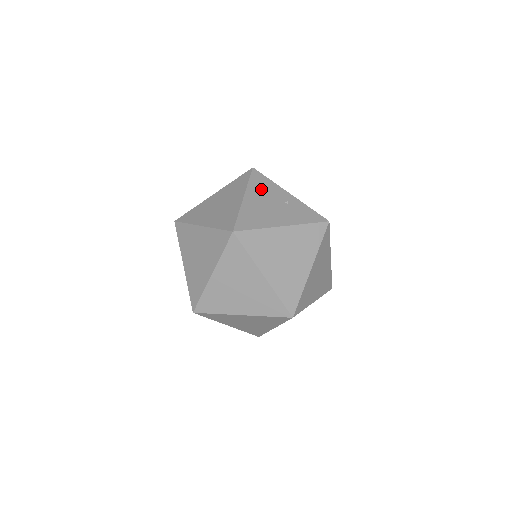
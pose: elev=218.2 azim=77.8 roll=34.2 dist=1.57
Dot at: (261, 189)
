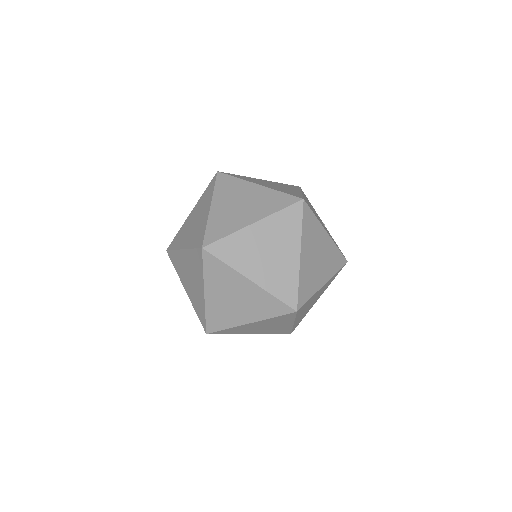
Dot at: occluded
